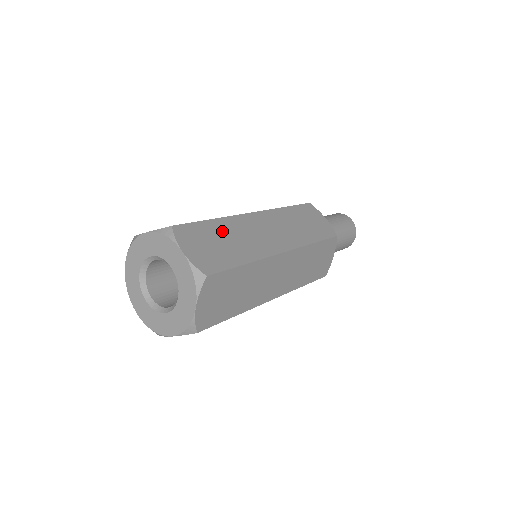
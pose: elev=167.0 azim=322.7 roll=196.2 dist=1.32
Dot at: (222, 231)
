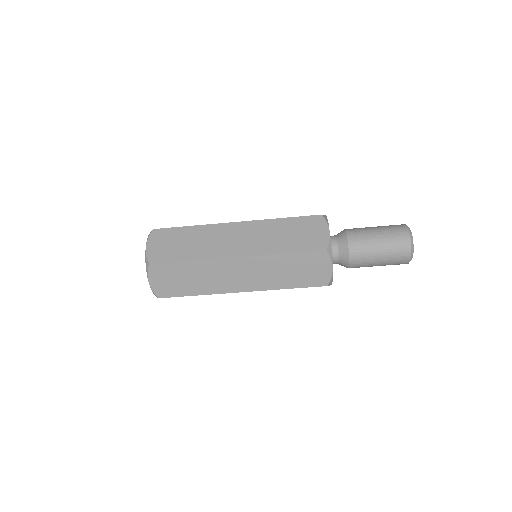
Dot at: occluded
